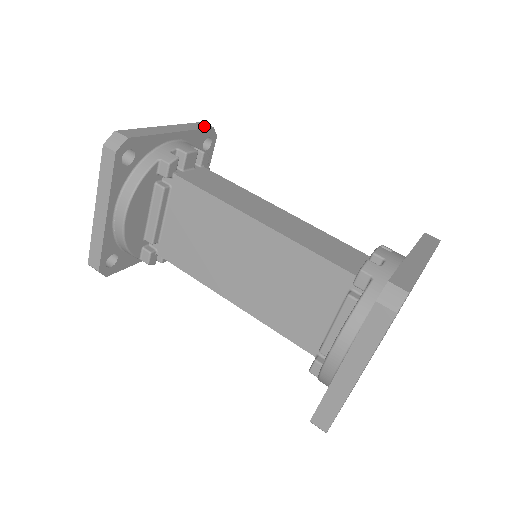
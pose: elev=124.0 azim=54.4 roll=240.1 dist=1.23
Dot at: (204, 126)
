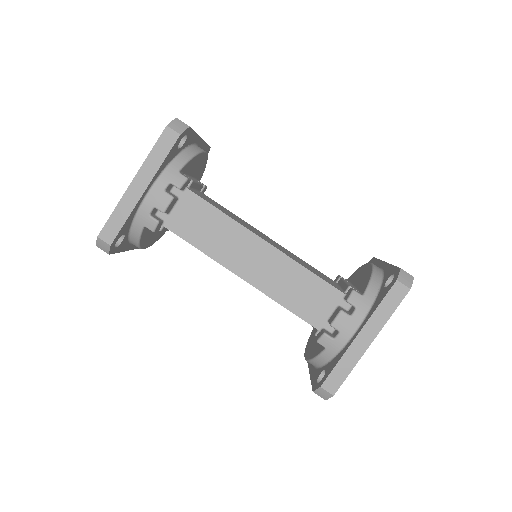
Dot at: (170, 141)
